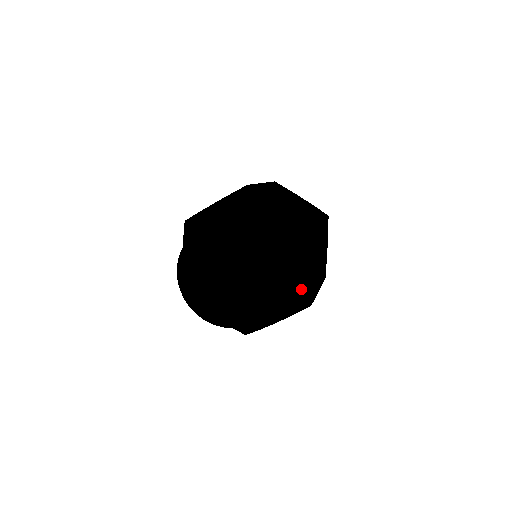
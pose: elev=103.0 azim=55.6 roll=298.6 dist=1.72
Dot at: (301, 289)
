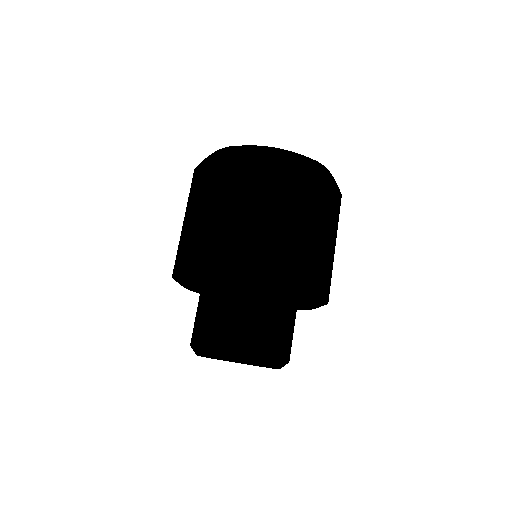
Dot at: (312, 306)
